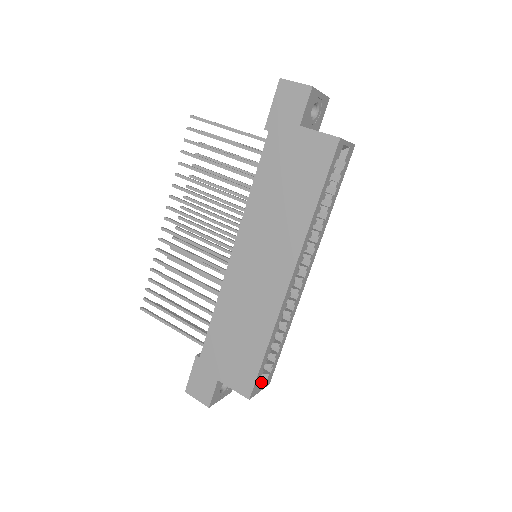
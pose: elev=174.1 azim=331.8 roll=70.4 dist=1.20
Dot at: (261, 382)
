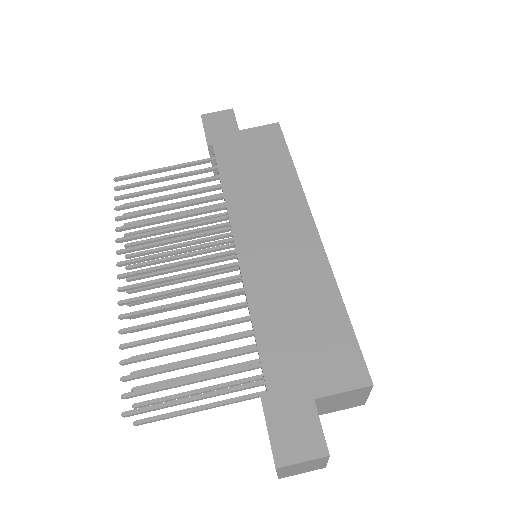
Dot at: occluded
